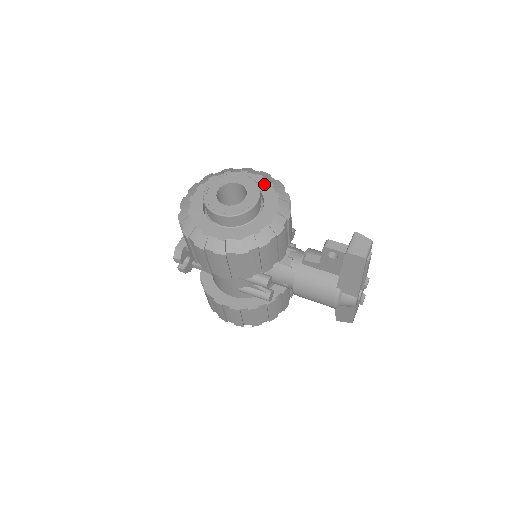
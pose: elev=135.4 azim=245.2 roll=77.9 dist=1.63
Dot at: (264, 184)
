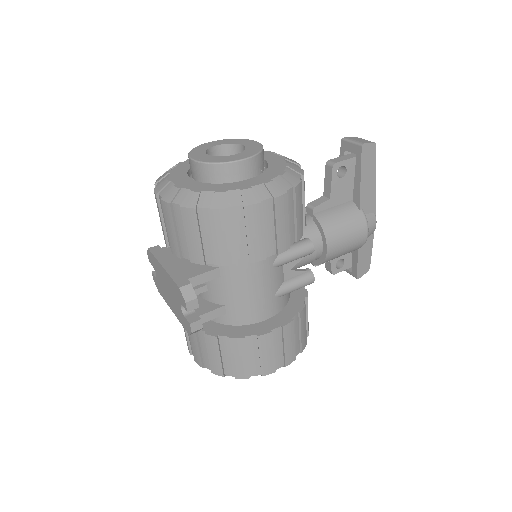
Dot at: occluded
